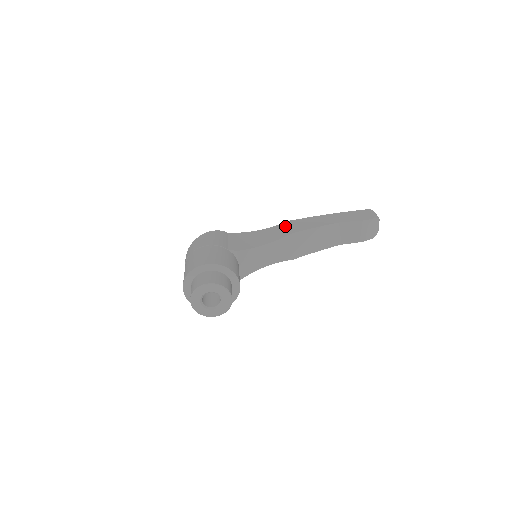
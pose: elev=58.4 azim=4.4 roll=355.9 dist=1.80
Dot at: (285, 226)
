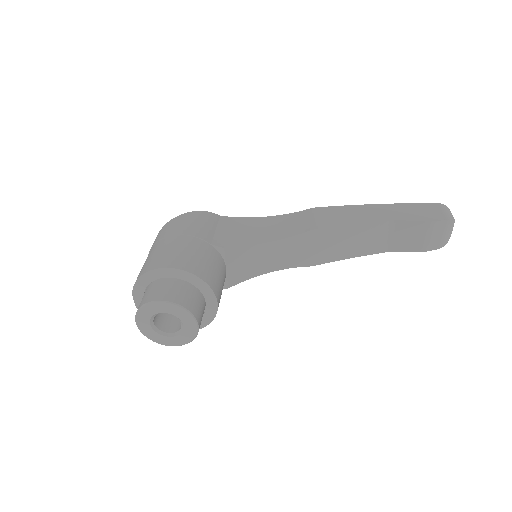
Dot at: (307, 215)
